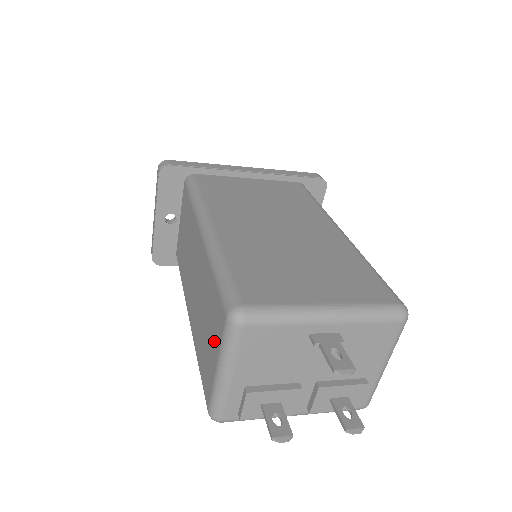
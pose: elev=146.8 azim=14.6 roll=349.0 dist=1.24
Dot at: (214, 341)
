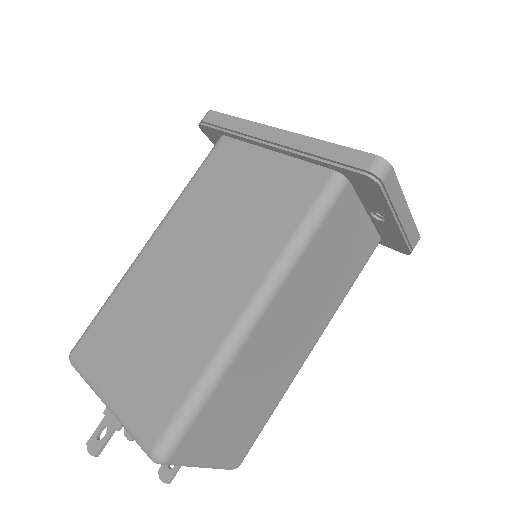
Dot at: occluded
